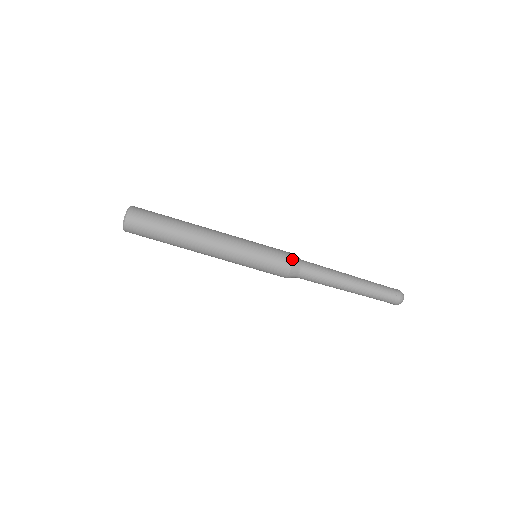
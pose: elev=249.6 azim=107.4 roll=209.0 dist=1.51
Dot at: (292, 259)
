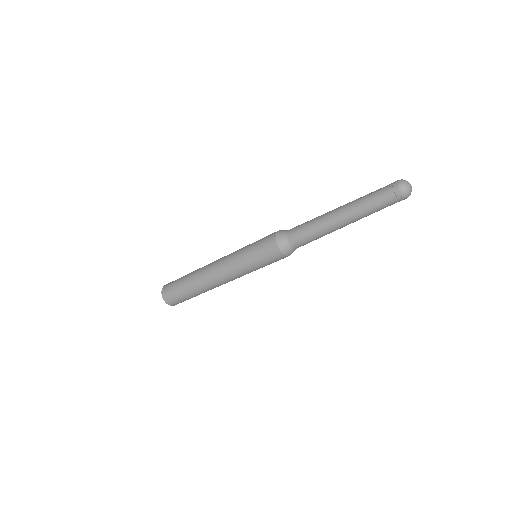
Dot at: (278, 248)
